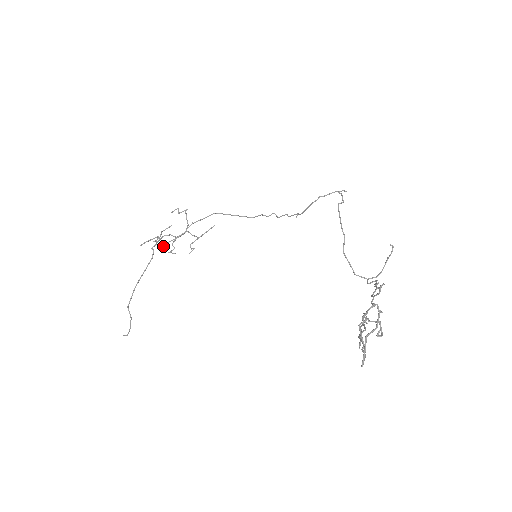
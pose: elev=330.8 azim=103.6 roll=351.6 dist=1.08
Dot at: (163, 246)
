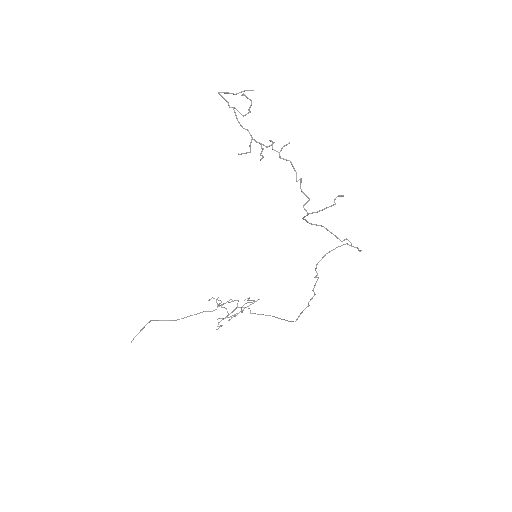
Dot at: occluded
